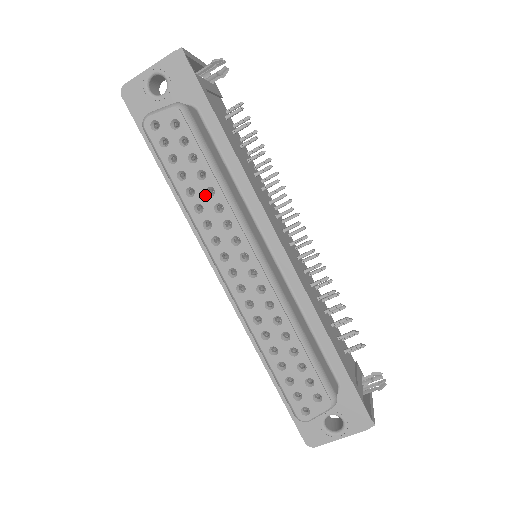
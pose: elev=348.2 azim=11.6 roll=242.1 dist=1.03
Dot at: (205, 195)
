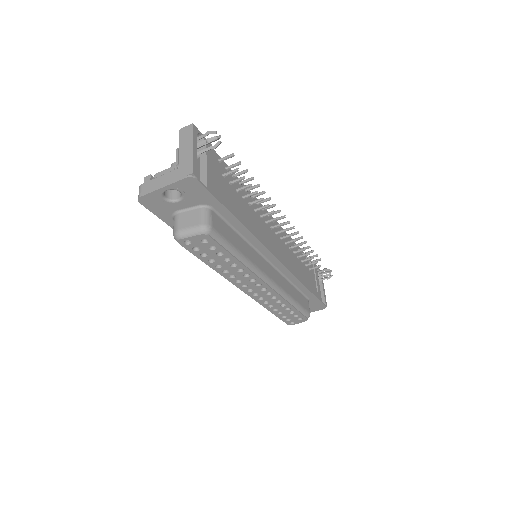
Dot at: (230, 267)
